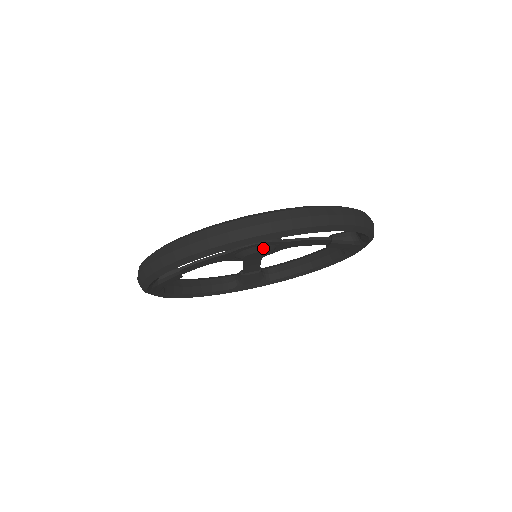
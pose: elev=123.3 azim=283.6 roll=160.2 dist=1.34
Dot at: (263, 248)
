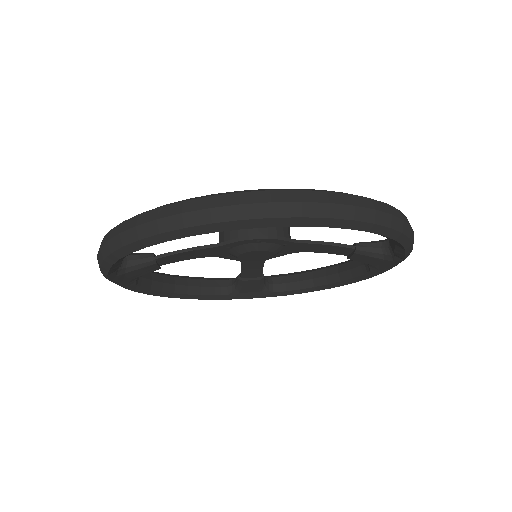
Dot at: (265, 246)
